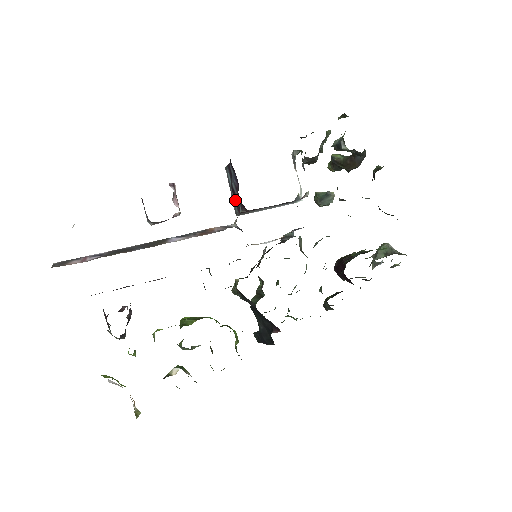
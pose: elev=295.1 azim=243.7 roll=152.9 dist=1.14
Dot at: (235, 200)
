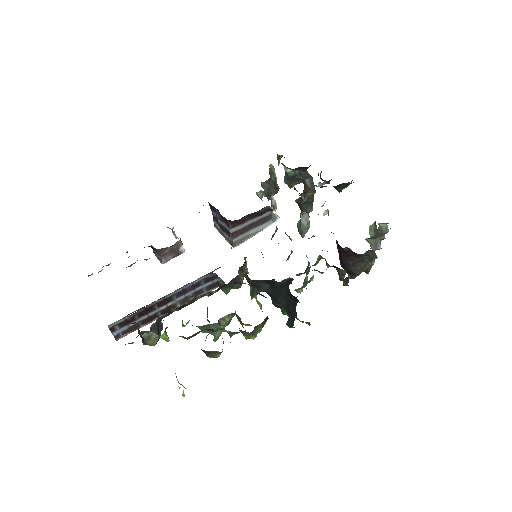
Dot at: (226, 233)
